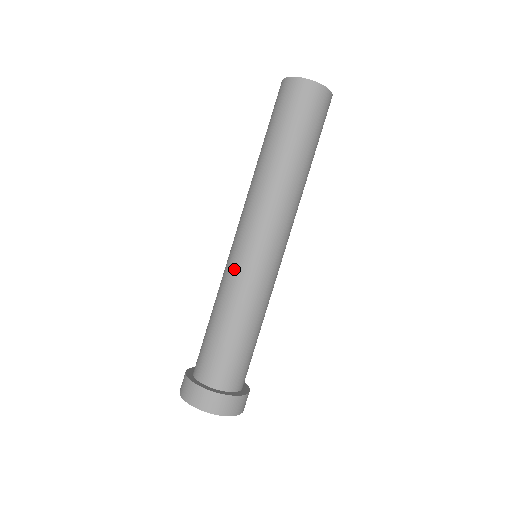
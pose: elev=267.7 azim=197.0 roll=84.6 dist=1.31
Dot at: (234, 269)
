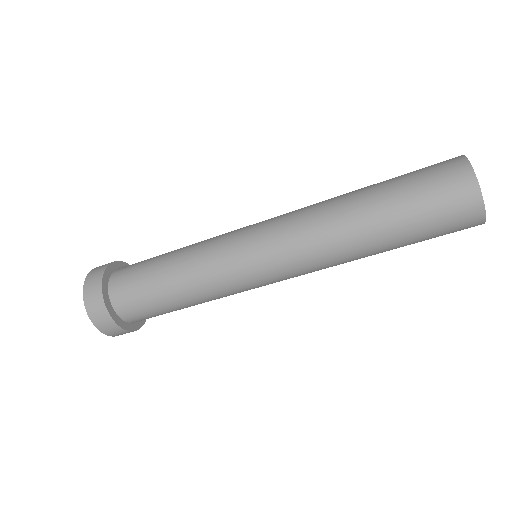
Dot at: (237, 287)
